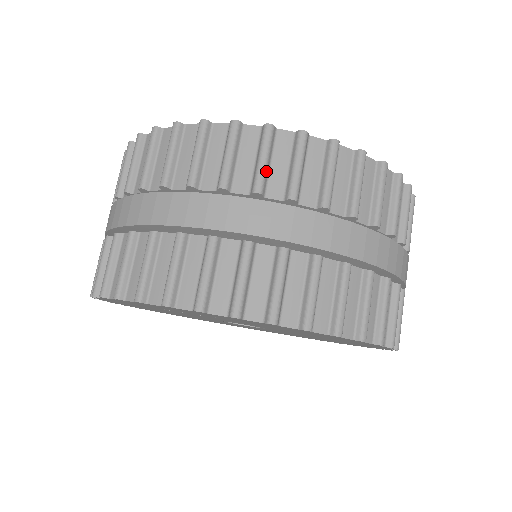
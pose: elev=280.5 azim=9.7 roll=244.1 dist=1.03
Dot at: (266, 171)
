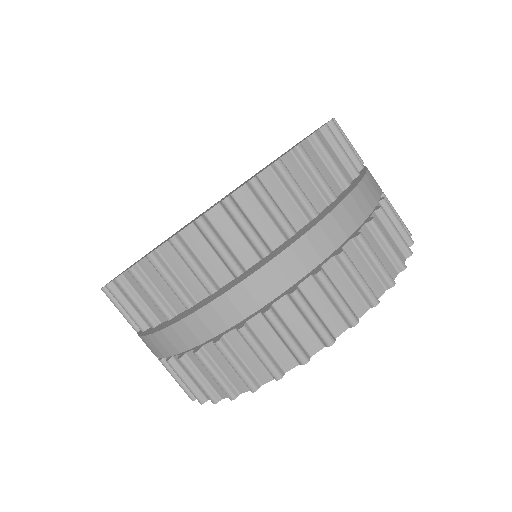
Dot at: (306, 196)
